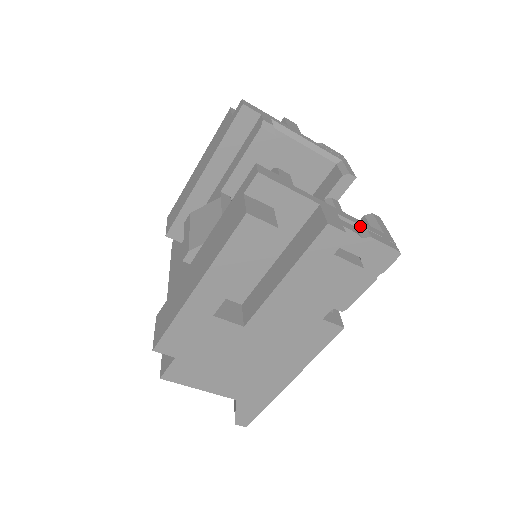
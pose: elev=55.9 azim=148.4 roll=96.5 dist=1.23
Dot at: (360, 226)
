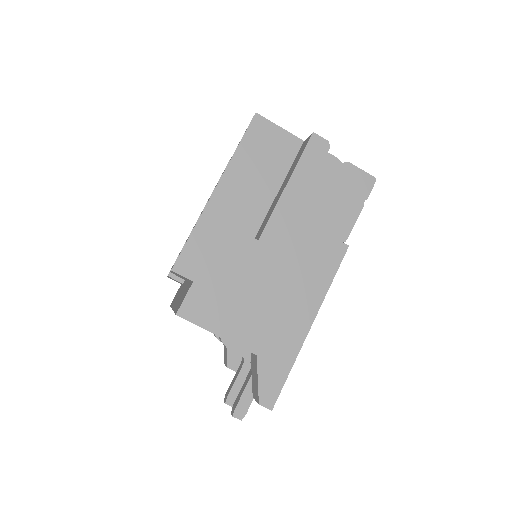
Dot at: occluded
